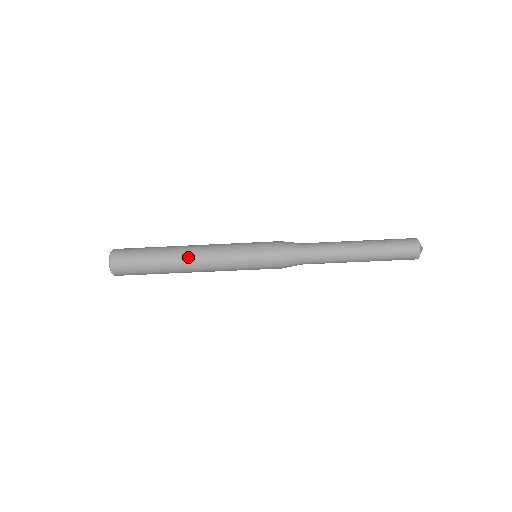
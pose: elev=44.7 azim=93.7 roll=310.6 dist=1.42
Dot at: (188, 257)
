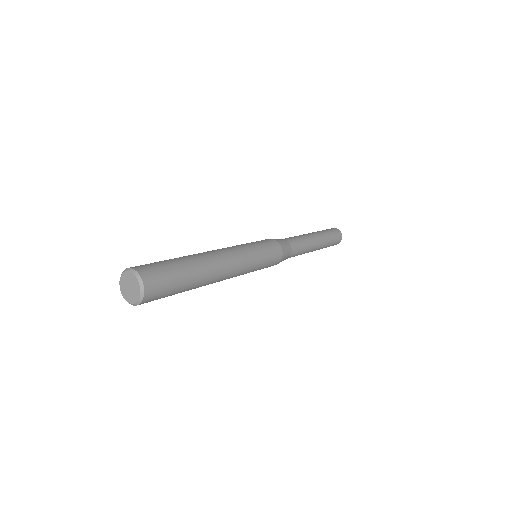
Dot at: (220, 268)
